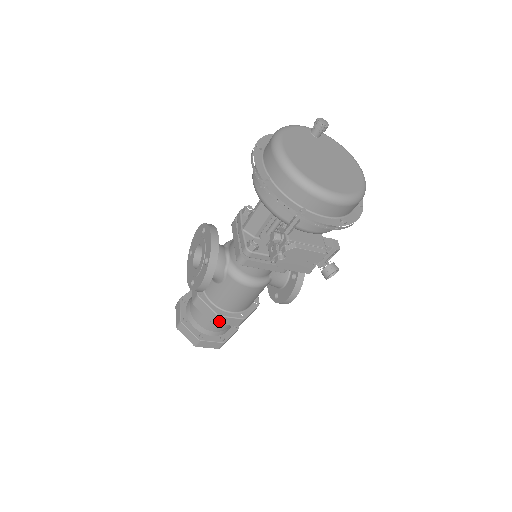
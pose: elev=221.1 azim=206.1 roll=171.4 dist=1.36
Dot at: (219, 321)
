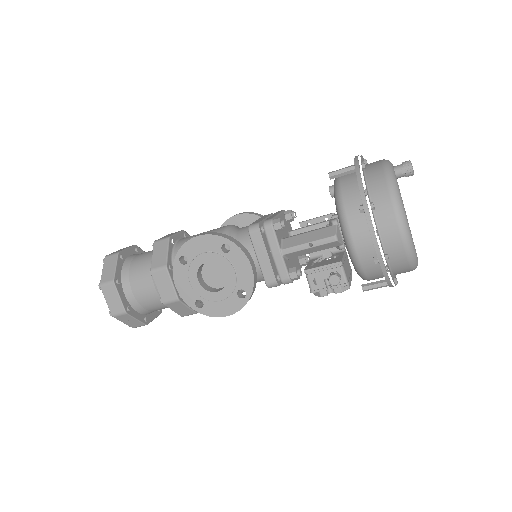
Dot at: occluded
